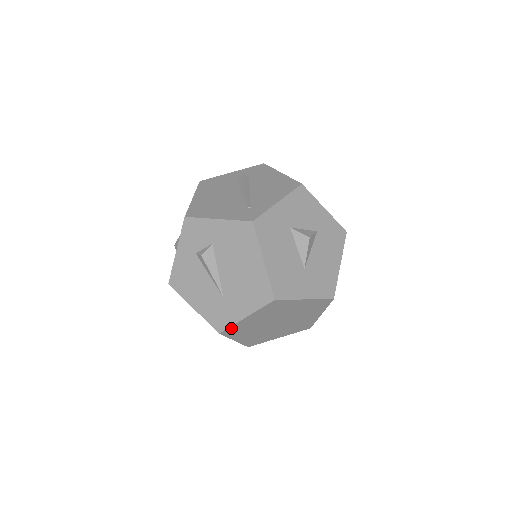
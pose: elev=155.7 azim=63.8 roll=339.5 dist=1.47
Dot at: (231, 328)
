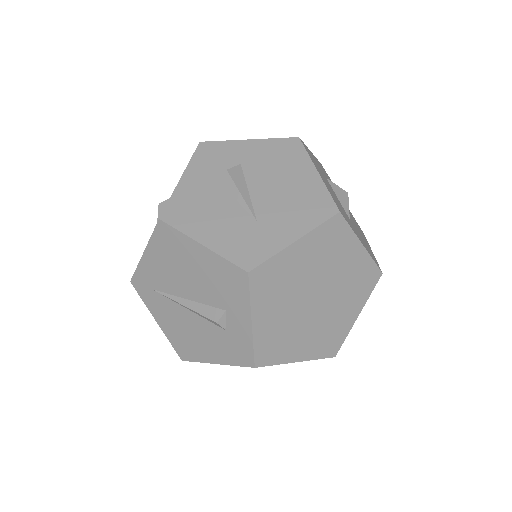
Dot at: (267, 266)
